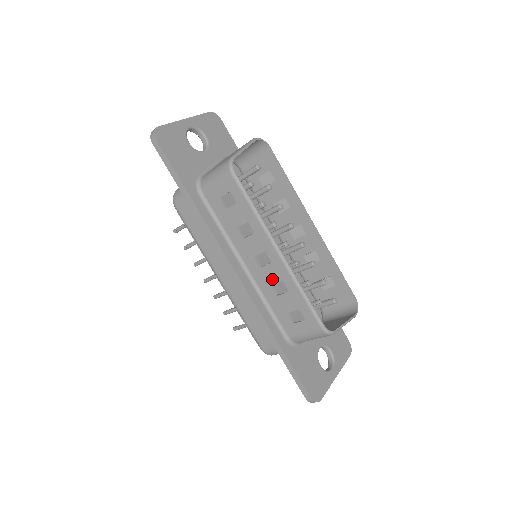
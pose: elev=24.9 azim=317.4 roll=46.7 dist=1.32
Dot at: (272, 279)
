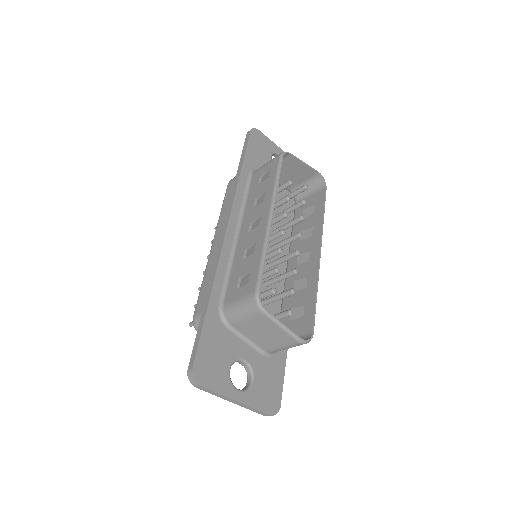
Dot at: (250, 242)
